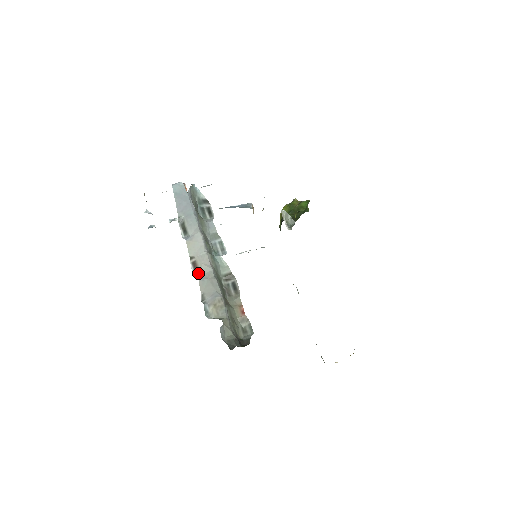
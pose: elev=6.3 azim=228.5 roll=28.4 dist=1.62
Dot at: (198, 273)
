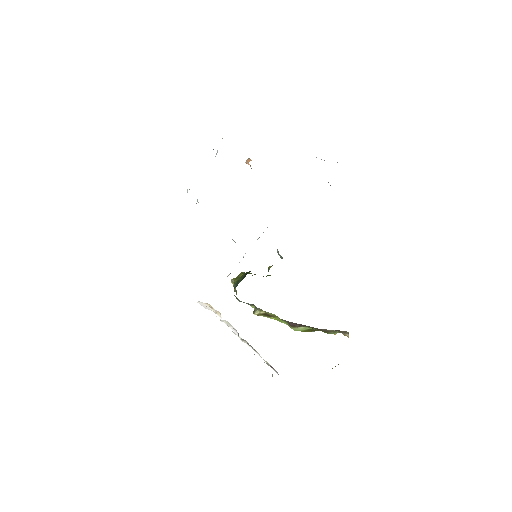
Dot at: occluded
